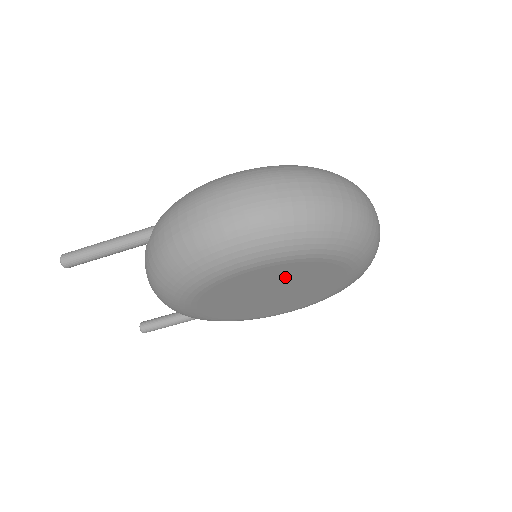
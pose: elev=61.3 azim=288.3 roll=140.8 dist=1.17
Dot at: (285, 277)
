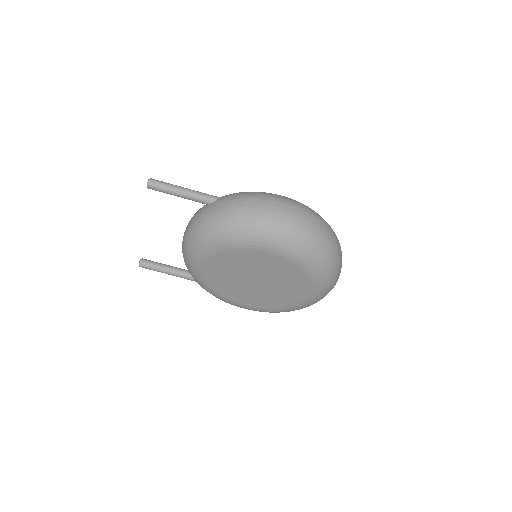
Dot at: (276, 272)
